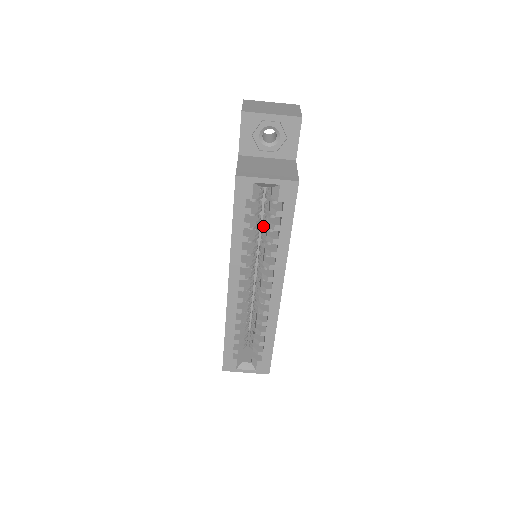
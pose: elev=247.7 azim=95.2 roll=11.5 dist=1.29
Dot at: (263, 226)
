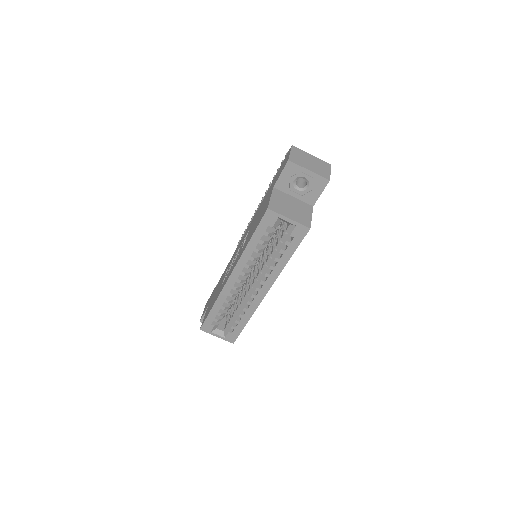
Dot at: (272, 244)
